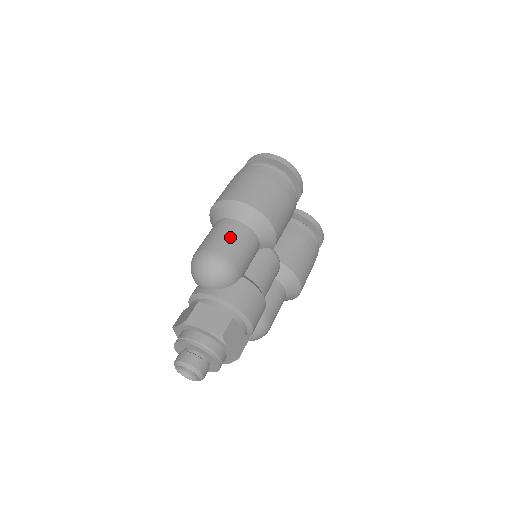
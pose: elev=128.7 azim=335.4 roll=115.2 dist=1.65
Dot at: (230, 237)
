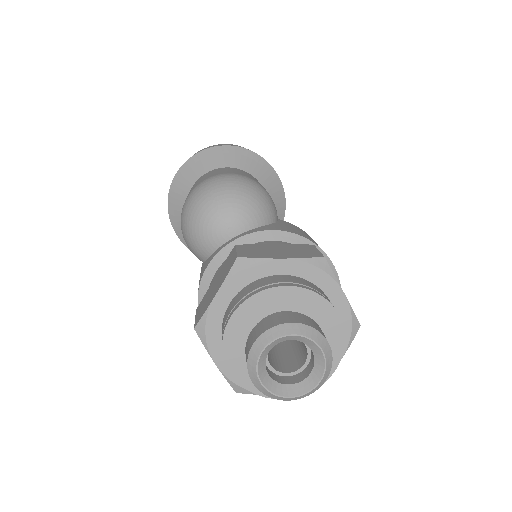
Dot at: (233, 170)
